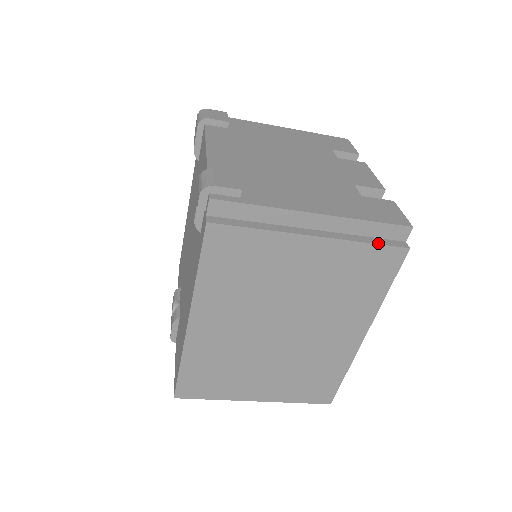
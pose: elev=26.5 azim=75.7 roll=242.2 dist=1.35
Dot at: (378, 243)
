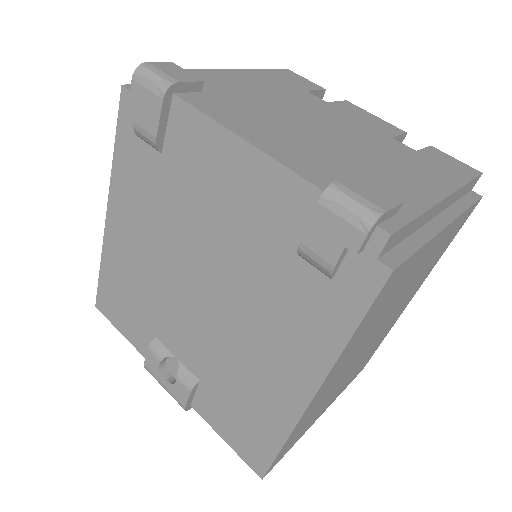
Dot at: (471, 204)
